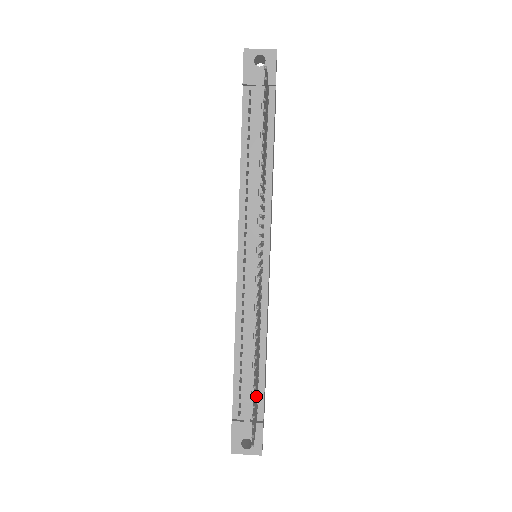
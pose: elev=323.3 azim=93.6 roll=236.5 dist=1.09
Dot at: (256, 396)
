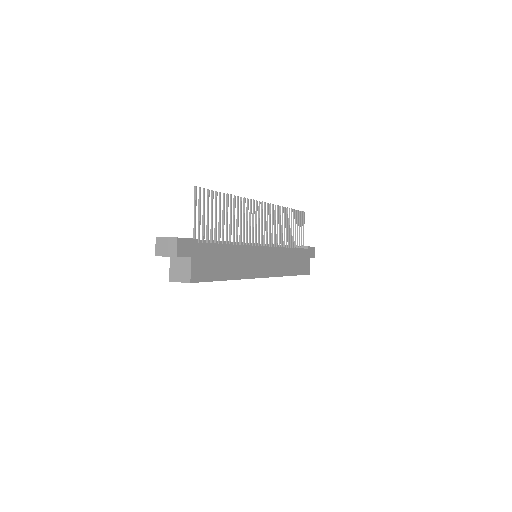
Dot at: occluded
